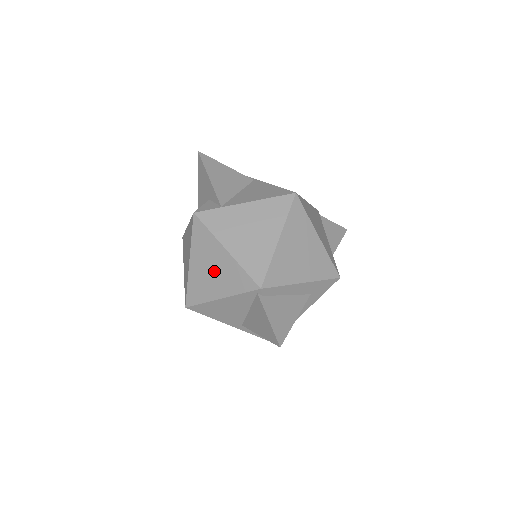
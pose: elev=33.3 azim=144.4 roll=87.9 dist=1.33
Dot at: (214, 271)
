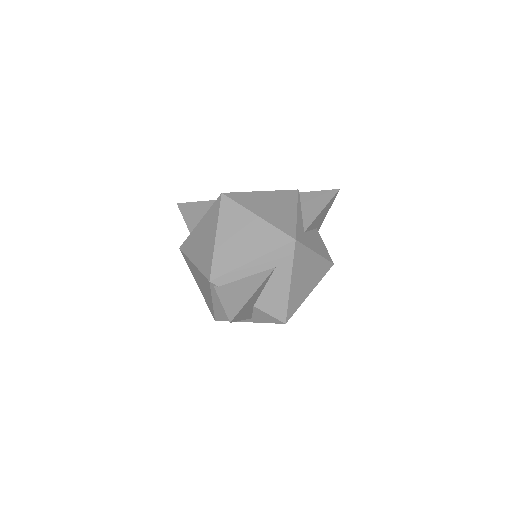
Dot at: (201, 283)
